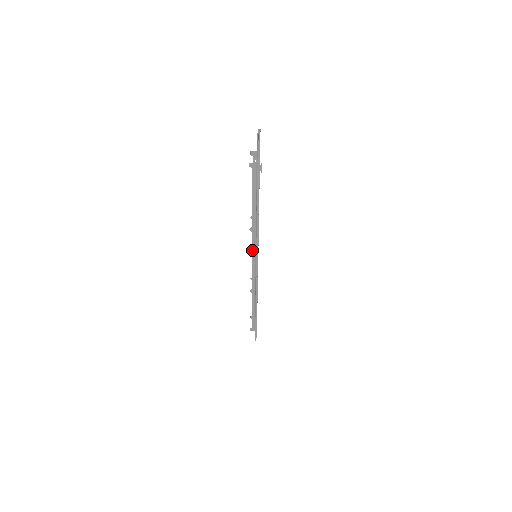
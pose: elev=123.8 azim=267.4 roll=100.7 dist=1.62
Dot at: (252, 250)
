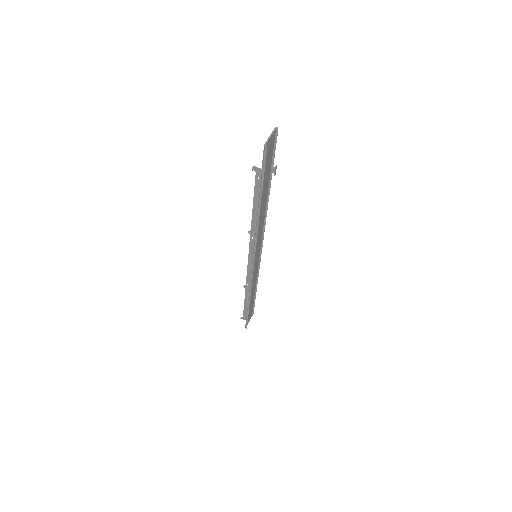
Dot at: (249, 251)
